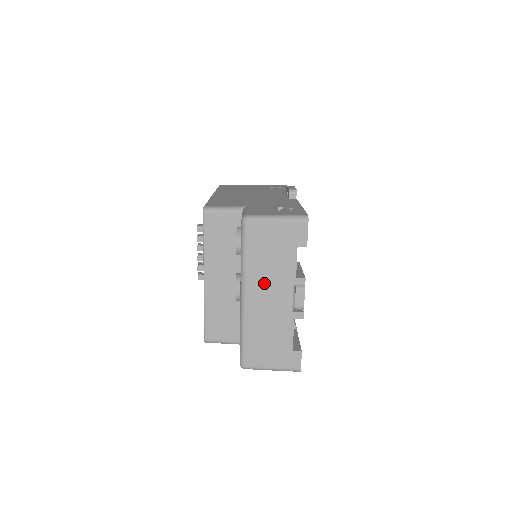
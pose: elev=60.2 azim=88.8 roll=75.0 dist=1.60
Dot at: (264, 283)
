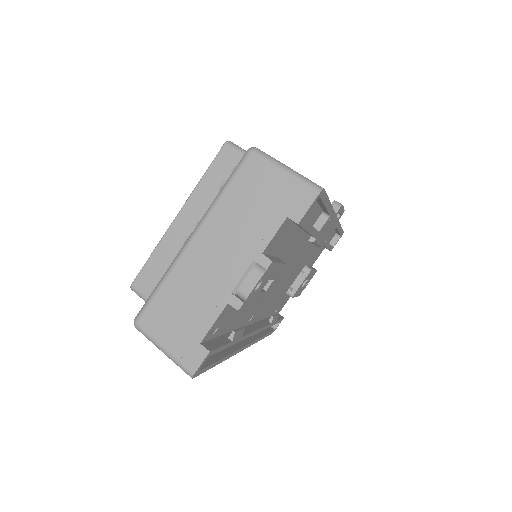
Dot at: (223, 236)
